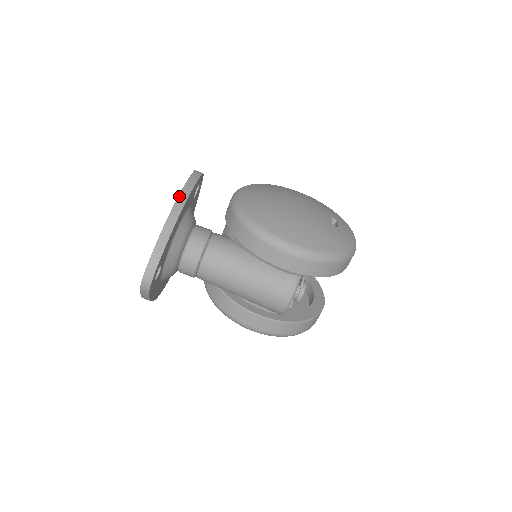
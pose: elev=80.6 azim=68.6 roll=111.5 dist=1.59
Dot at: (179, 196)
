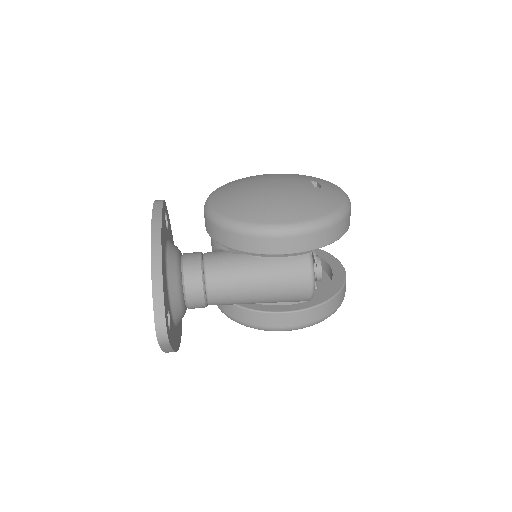
Dot at: (151, 232)
